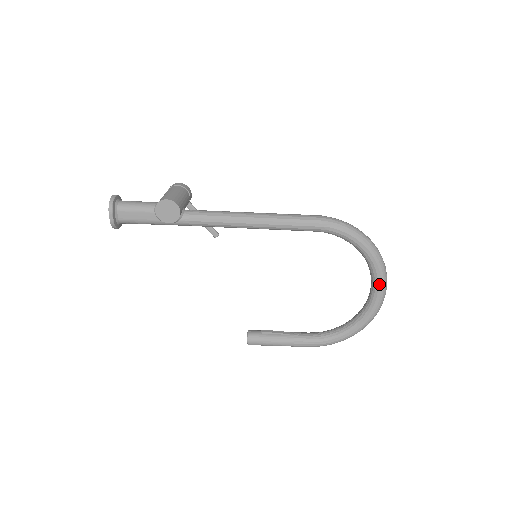
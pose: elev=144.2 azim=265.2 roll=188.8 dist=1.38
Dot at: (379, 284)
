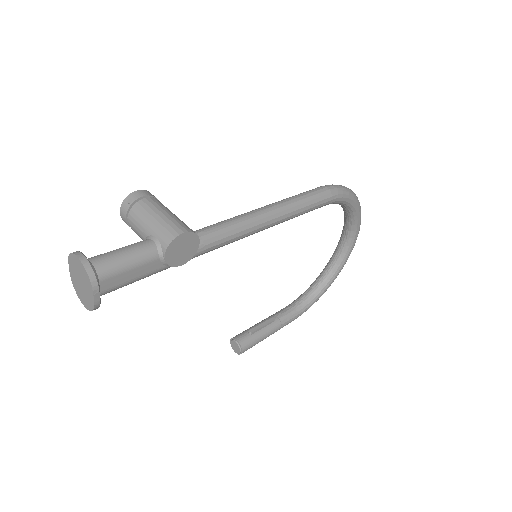
Dot at: (356, 236)
